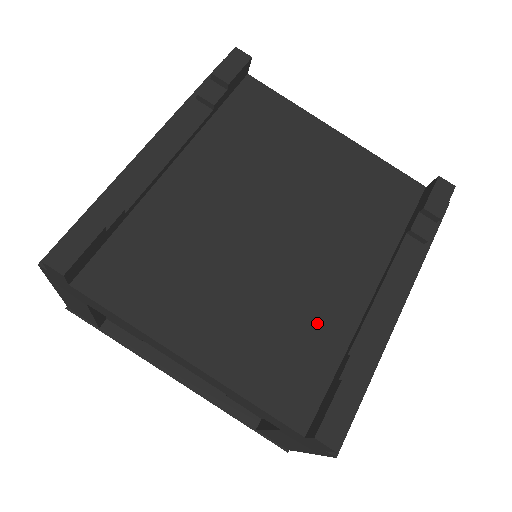
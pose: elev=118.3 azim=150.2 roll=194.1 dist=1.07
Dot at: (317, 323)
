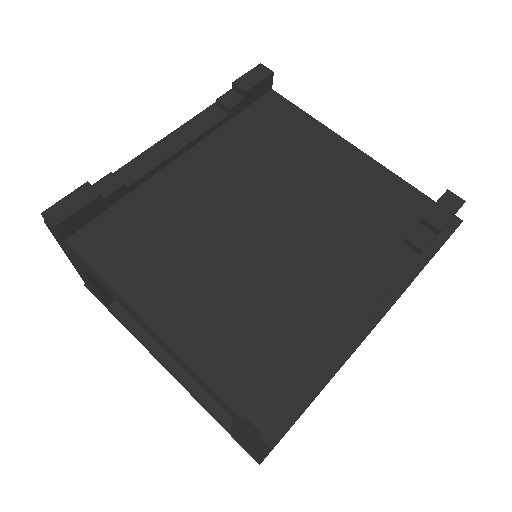
Dot at: (284, 313)
